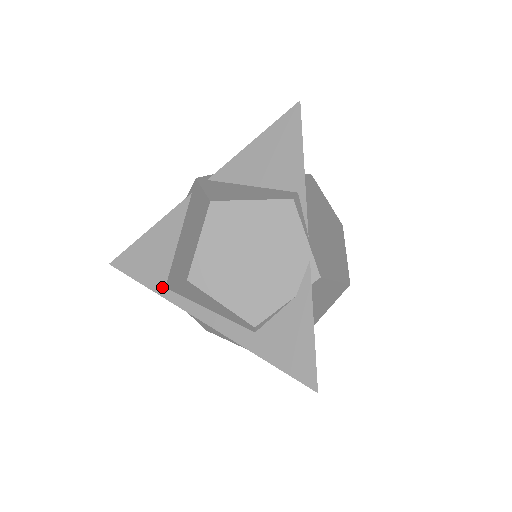
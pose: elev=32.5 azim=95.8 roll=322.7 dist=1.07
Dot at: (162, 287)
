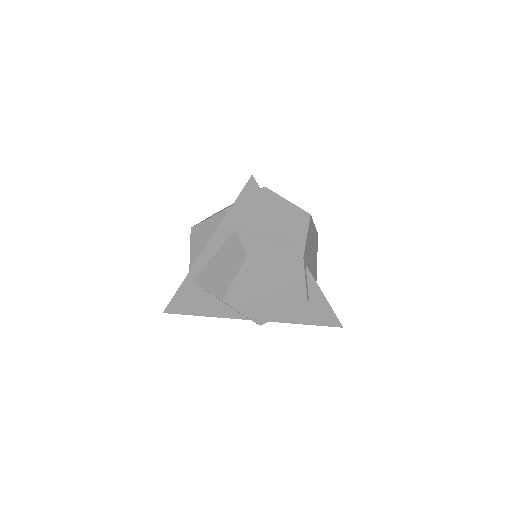
Dot at: occluded
